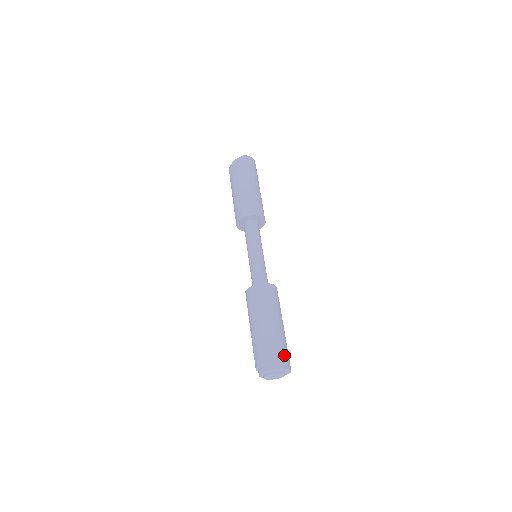
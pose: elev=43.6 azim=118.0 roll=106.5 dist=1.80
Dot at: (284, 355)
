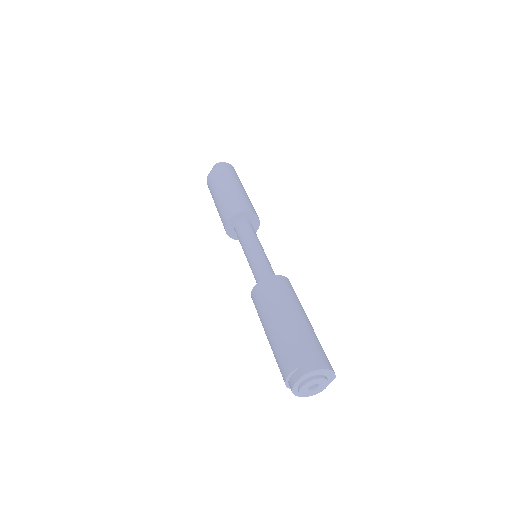
Dot at: (312, 353)
